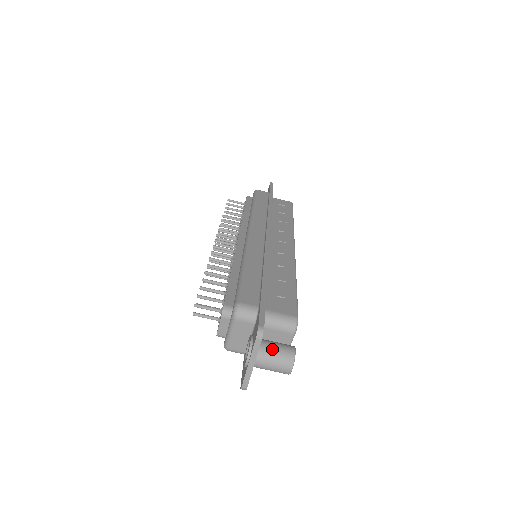
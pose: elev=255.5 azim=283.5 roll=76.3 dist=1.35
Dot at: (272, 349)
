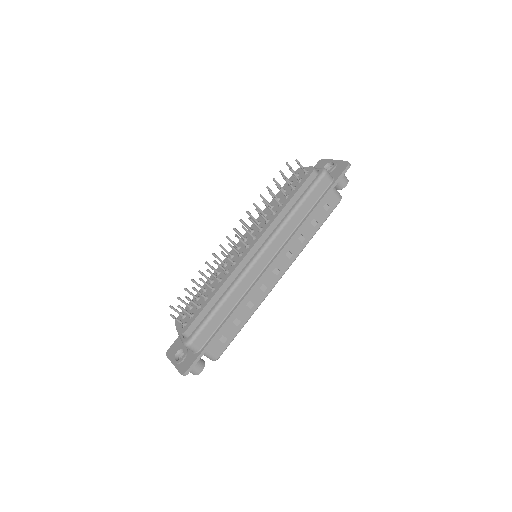
Dot at: occluded
